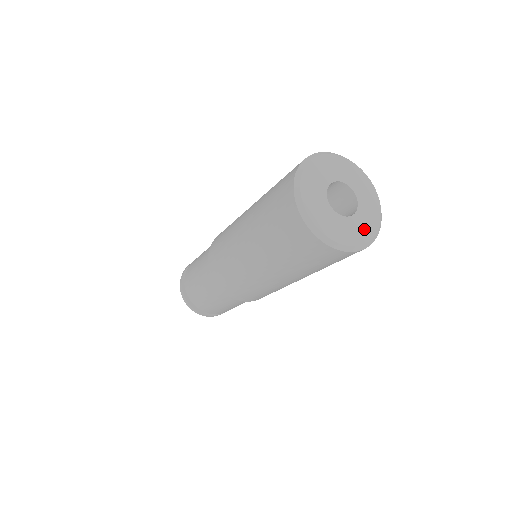
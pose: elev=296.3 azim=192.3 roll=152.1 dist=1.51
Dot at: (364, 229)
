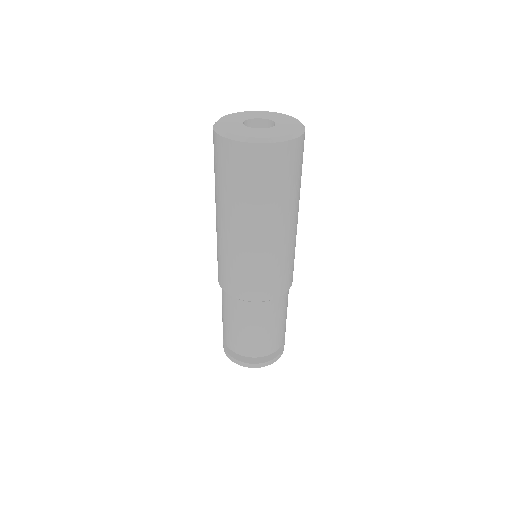
Dot at: (289, 128)
